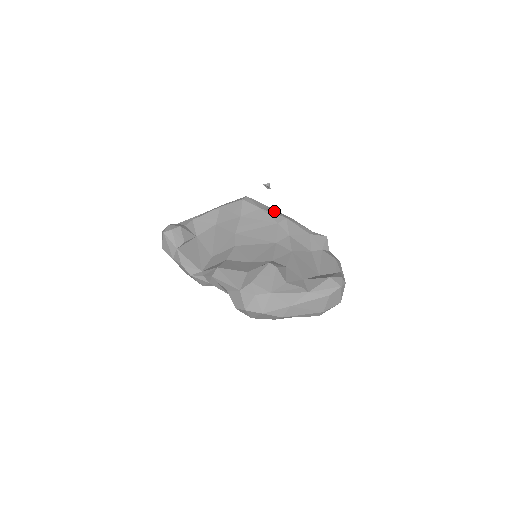
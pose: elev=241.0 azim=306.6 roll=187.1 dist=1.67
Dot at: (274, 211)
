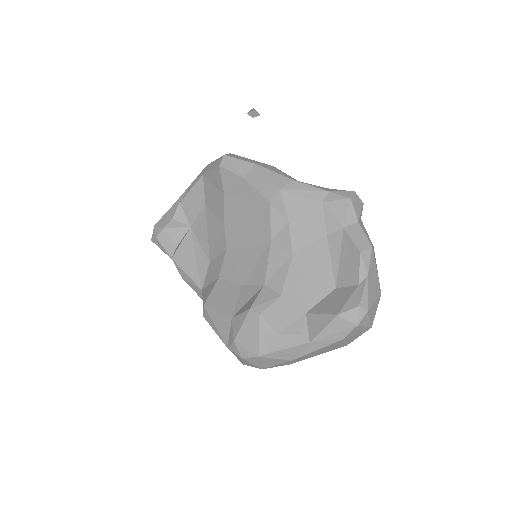
Dot at: (263, 176)
